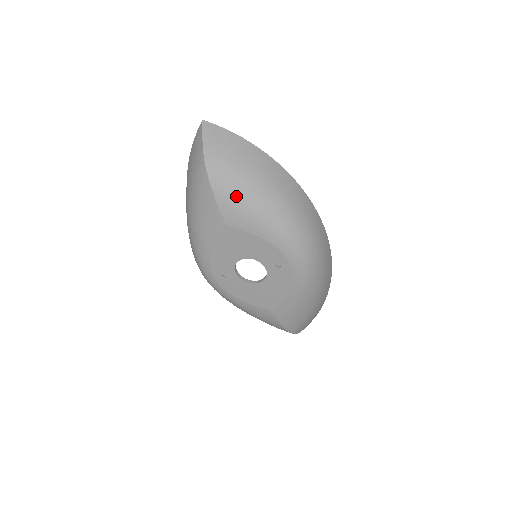
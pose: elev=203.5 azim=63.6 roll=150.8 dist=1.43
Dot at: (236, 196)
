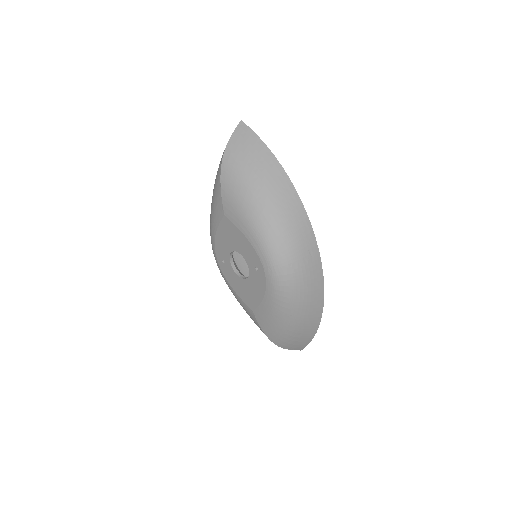
Dot at: (235, 192)
